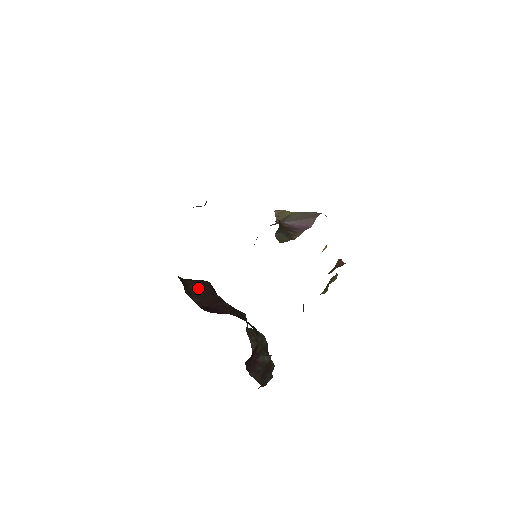
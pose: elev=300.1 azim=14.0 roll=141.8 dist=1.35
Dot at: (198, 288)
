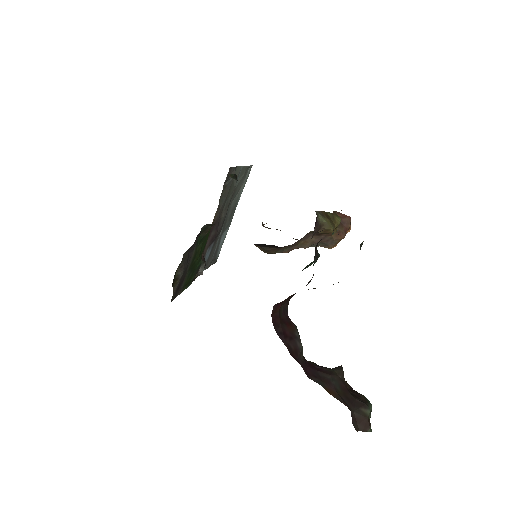
Dot at: occluded
